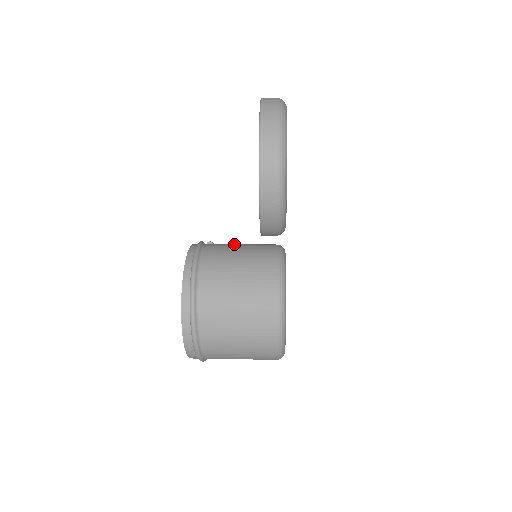
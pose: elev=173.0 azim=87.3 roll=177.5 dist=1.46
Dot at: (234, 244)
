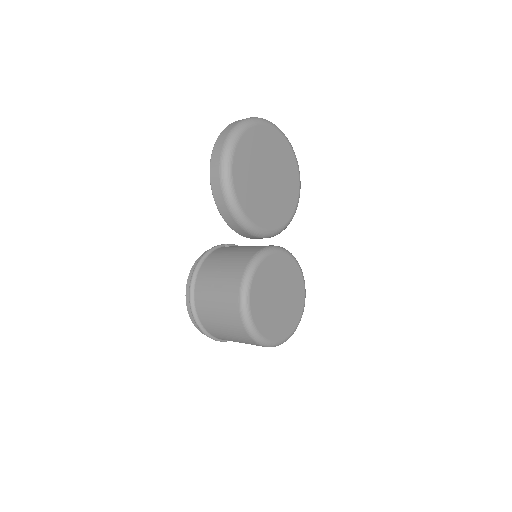
Dot at: (240, 246)
